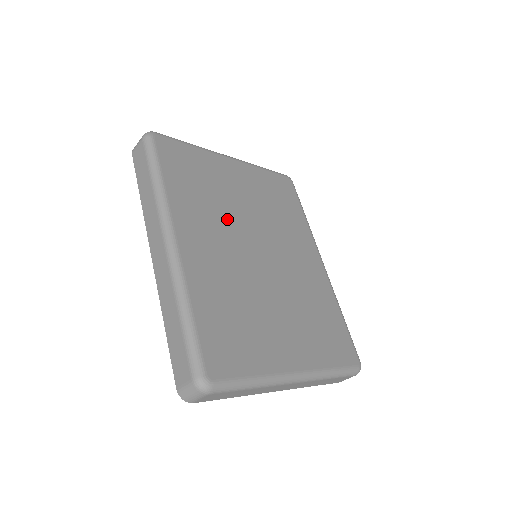
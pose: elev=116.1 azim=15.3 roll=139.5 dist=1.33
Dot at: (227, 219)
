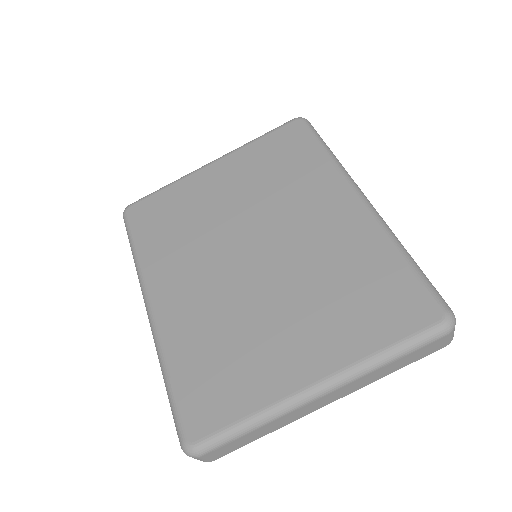
Dot at: (208, 240)
